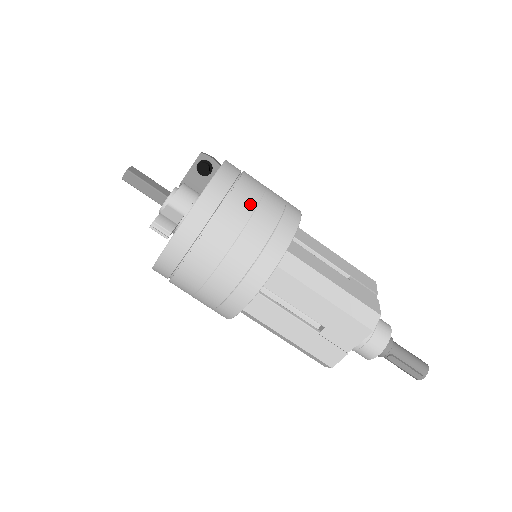
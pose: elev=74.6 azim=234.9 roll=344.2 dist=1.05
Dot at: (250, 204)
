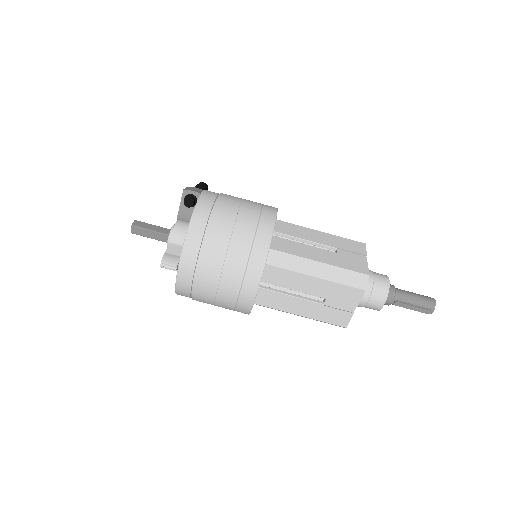
Dot at: (228, 224)
